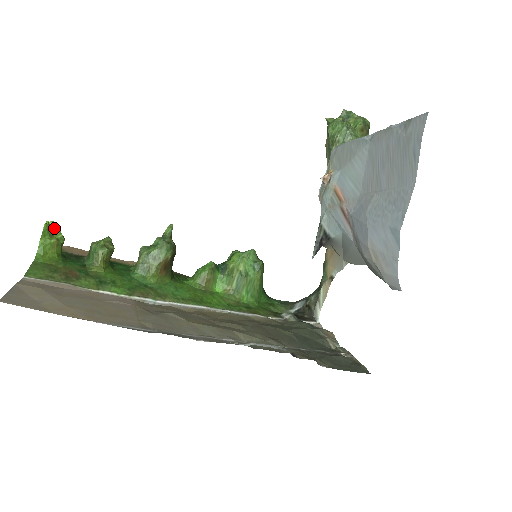
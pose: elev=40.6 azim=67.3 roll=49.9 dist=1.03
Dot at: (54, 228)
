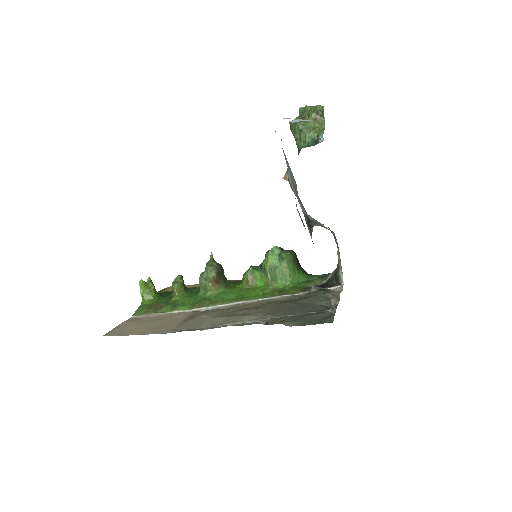
Dot at: (149, 281)
